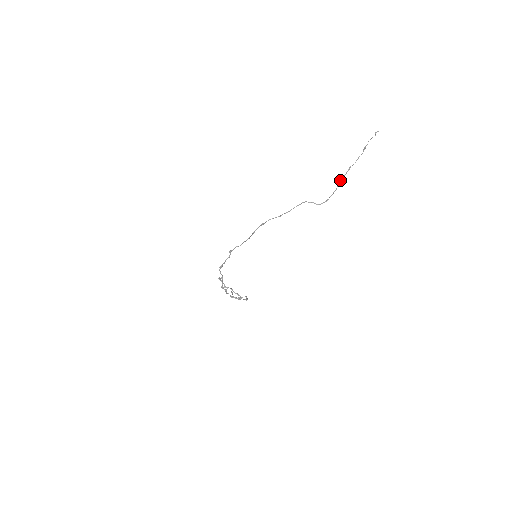
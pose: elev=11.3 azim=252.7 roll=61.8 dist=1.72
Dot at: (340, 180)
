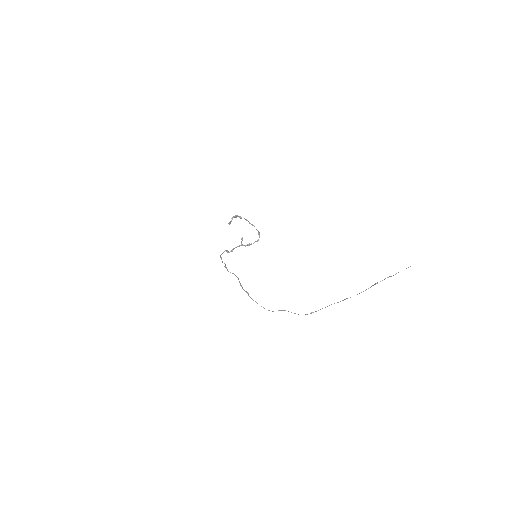
Dot at: occluded
